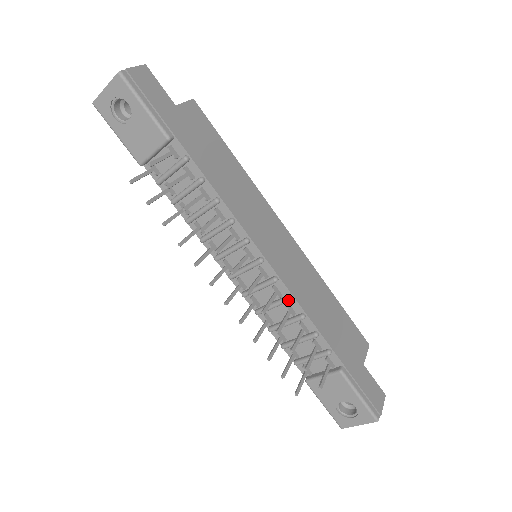
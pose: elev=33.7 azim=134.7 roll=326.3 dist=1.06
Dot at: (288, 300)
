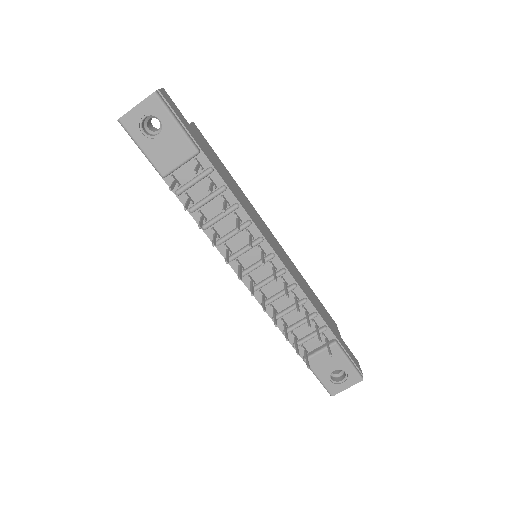
Dot at: (295, 287)
